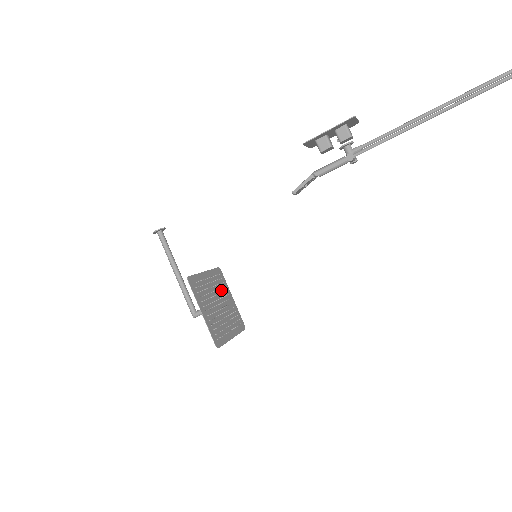
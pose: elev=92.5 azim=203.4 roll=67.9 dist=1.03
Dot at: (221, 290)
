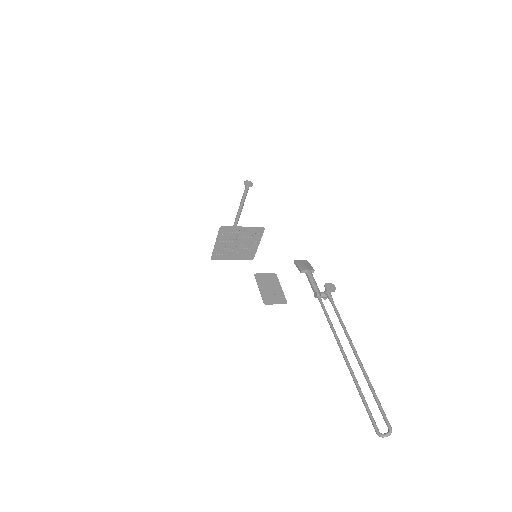
Dot at: (250, 238)
